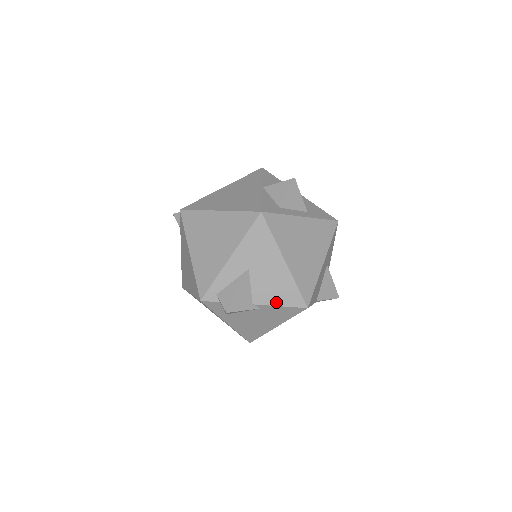
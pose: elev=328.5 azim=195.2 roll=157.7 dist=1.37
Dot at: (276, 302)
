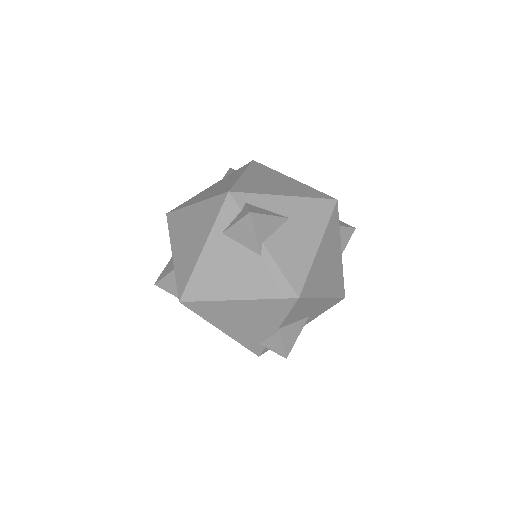
Dot at: (281, 263)
